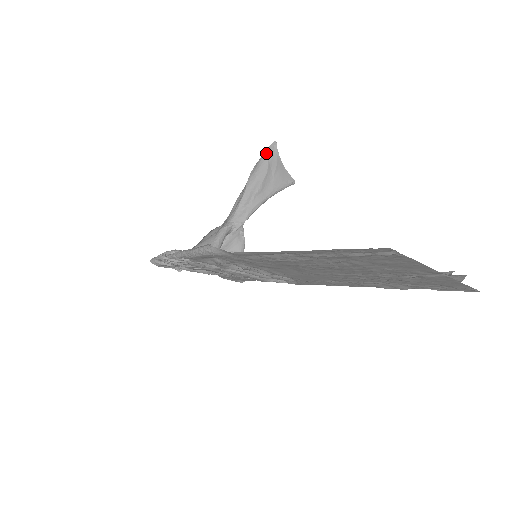
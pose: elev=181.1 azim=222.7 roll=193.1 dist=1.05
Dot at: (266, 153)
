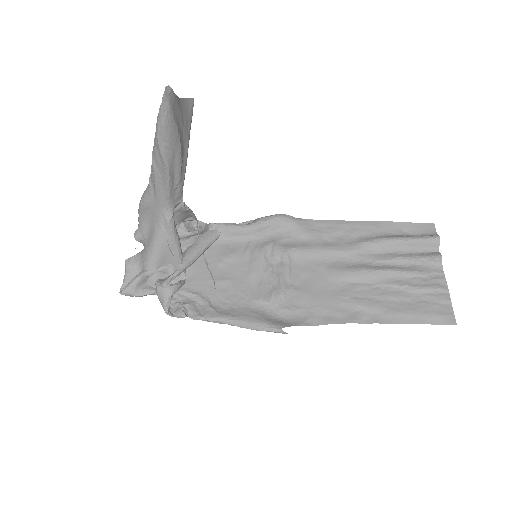
Dot at: (167, 113)
